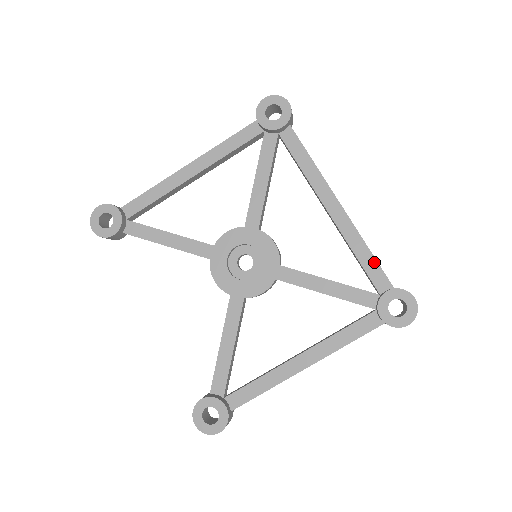
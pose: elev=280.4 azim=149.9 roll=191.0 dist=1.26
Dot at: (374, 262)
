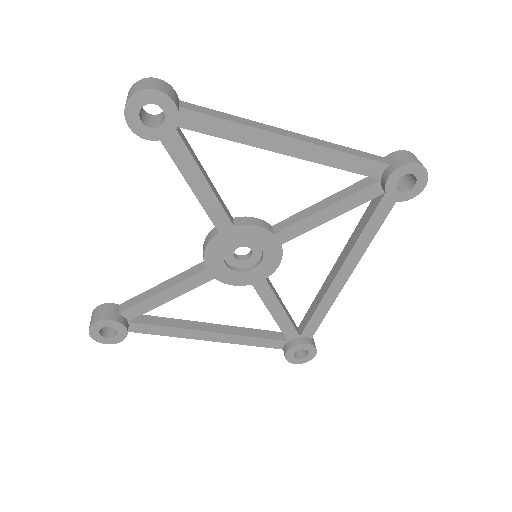
Dot at: (321, 320)
